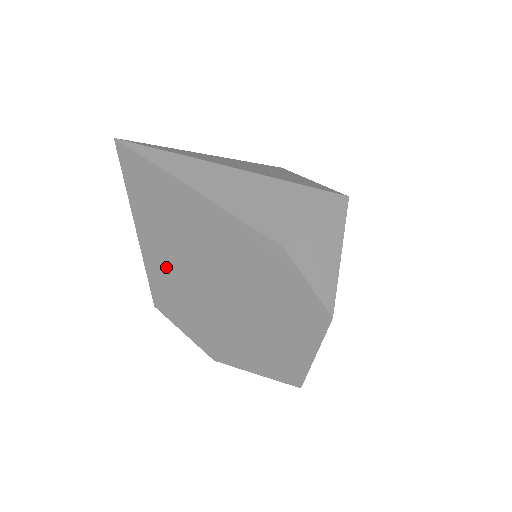
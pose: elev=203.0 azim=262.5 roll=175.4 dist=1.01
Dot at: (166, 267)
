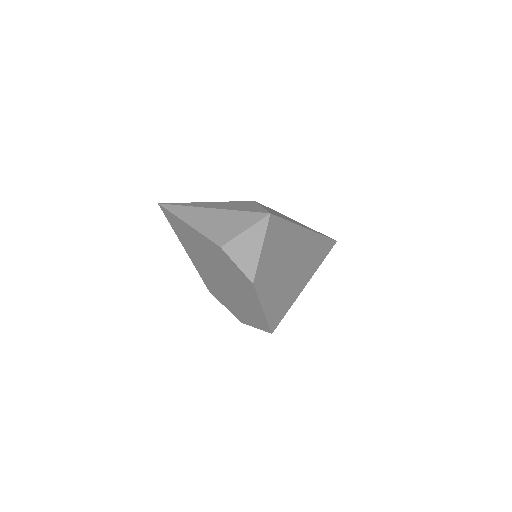
Dot at: (200, 267)
